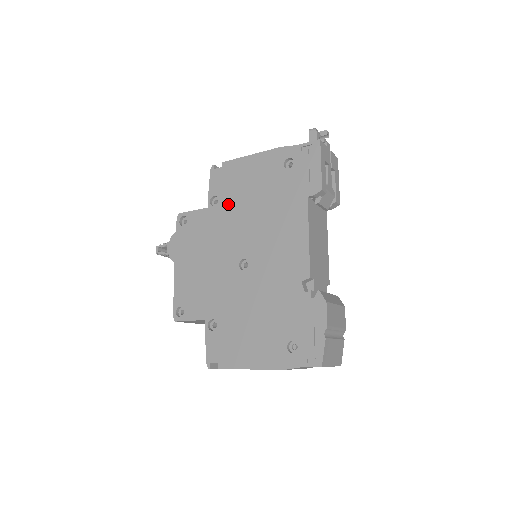
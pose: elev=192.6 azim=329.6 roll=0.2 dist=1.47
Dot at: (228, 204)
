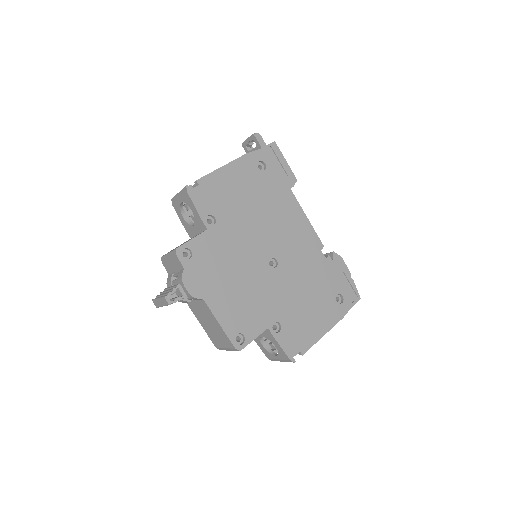
Dot at: (228, 218)
